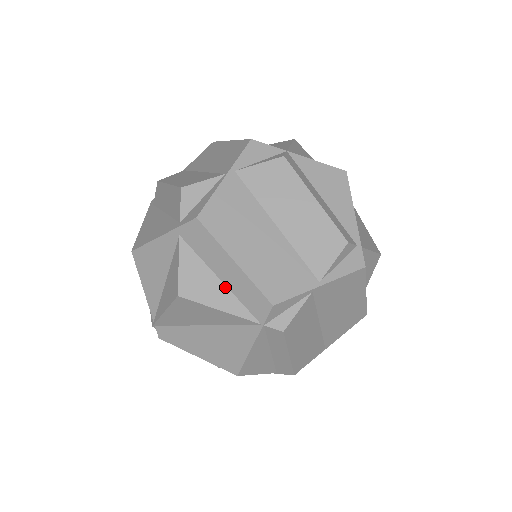
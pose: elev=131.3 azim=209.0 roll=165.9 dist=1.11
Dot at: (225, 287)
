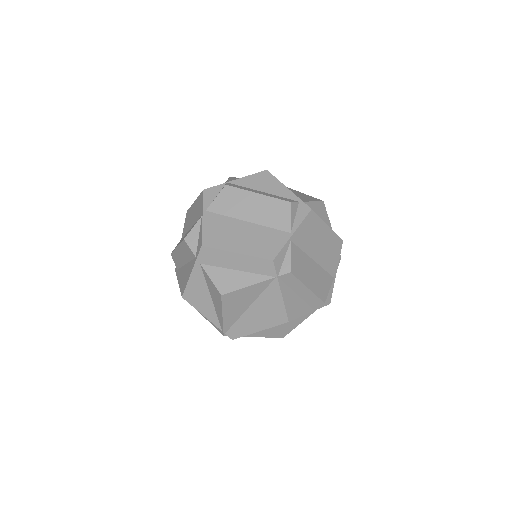
Dot at: (243, 272)
